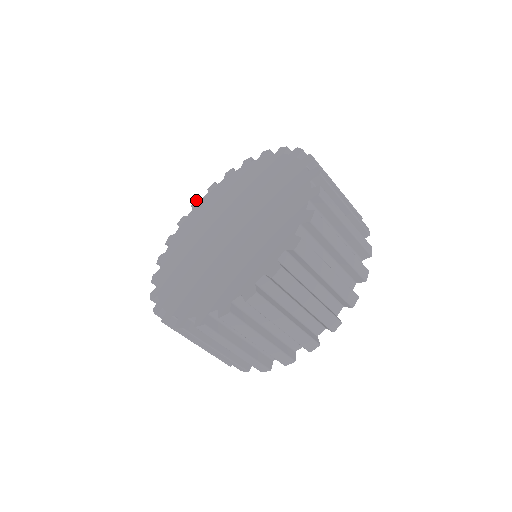
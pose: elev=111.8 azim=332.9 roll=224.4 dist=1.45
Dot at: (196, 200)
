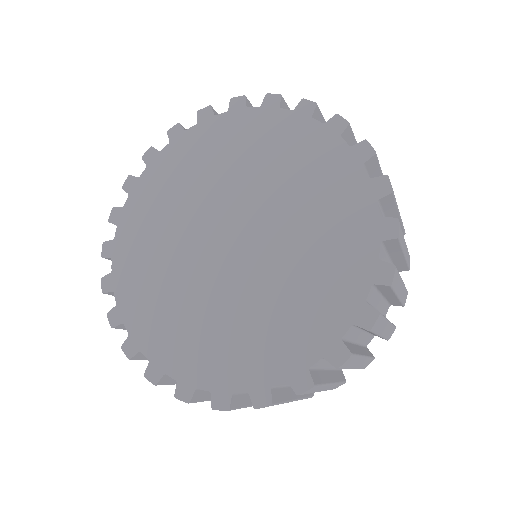
Dot at: (241, 97)
